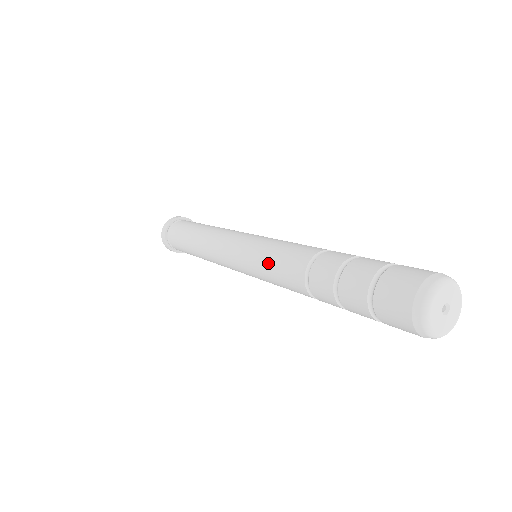
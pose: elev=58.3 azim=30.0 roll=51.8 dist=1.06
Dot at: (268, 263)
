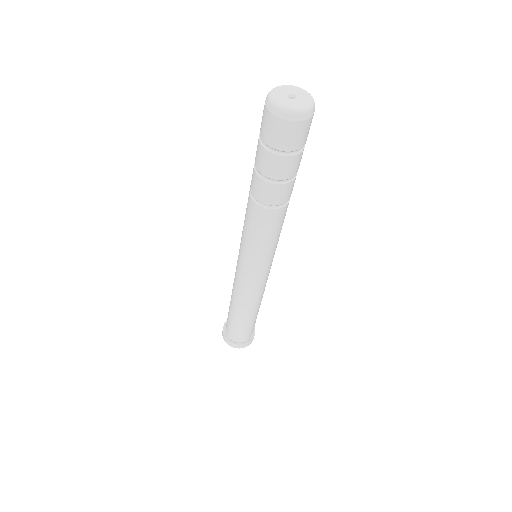
Dot at: (243, 227)
